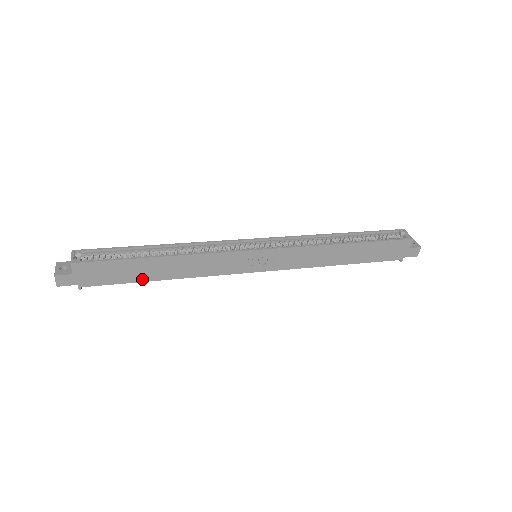
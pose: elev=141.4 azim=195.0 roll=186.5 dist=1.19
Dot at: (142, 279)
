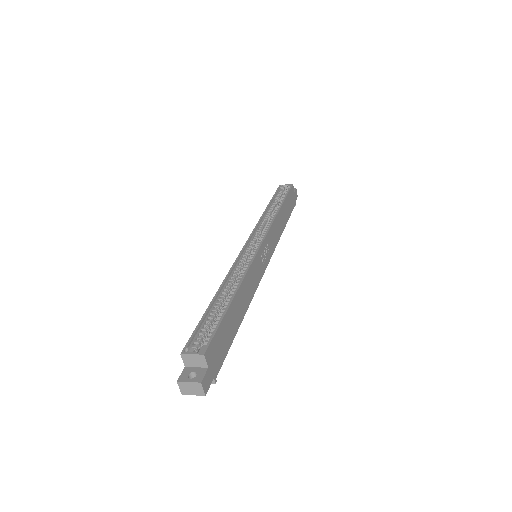
Dot at: (235, 330)
